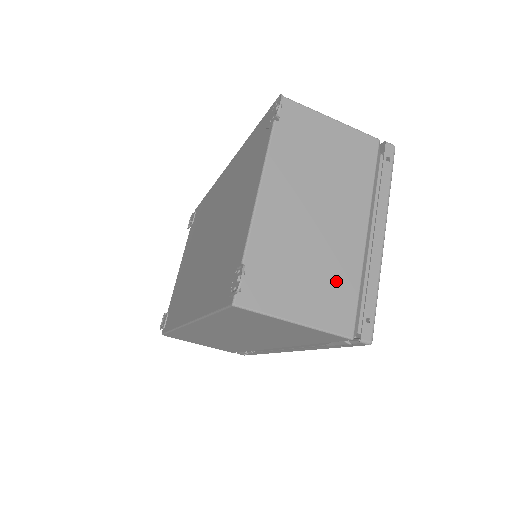
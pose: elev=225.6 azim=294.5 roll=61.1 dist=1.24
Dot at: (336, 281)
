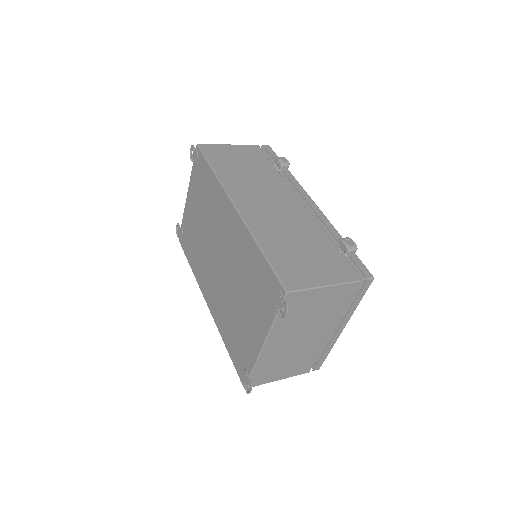
Dot at: (305, 359)
